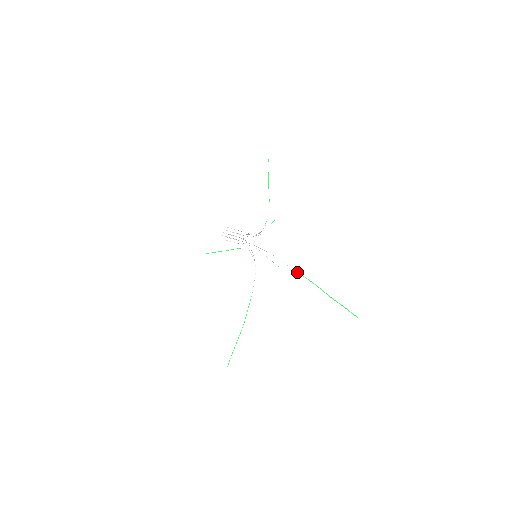
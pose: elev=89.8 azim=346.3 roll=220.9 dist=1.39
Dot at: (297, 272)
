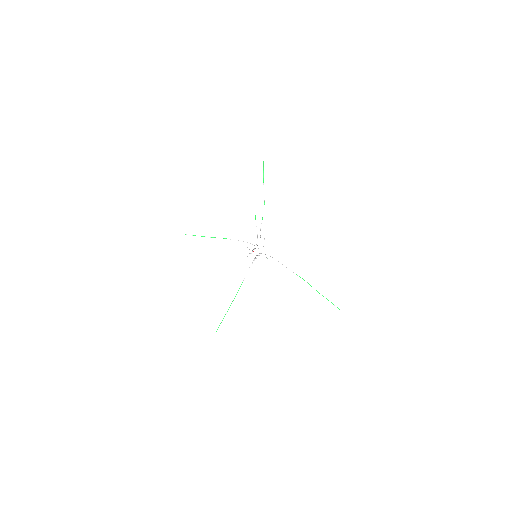
Dot at: occluded
